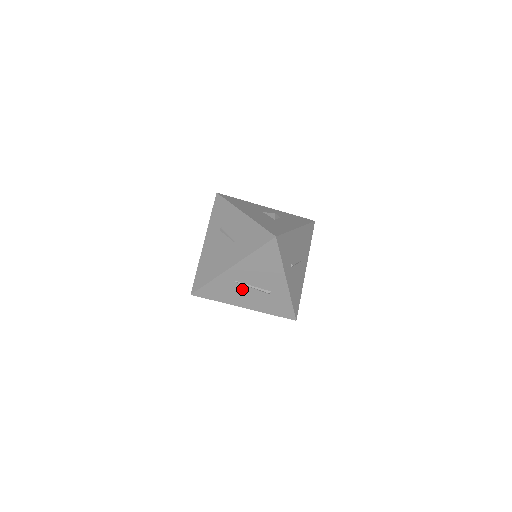
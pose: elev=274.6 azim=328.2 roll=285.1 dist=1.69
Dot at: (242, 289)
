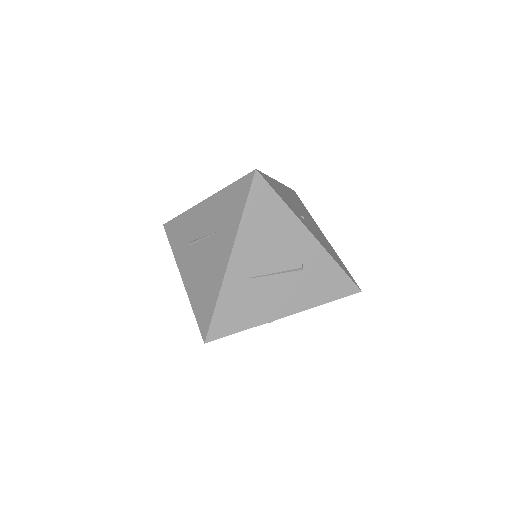
Dot at: (265, 286)
